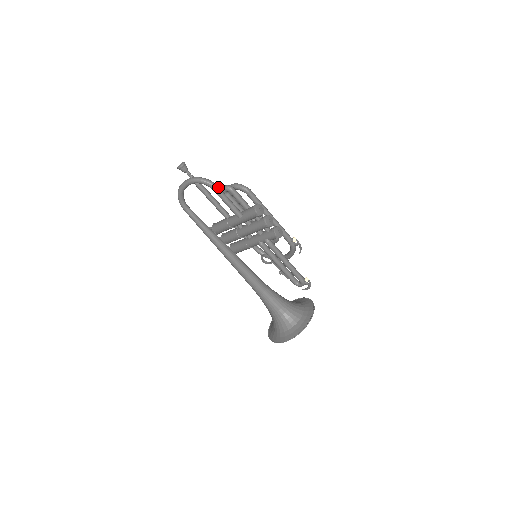
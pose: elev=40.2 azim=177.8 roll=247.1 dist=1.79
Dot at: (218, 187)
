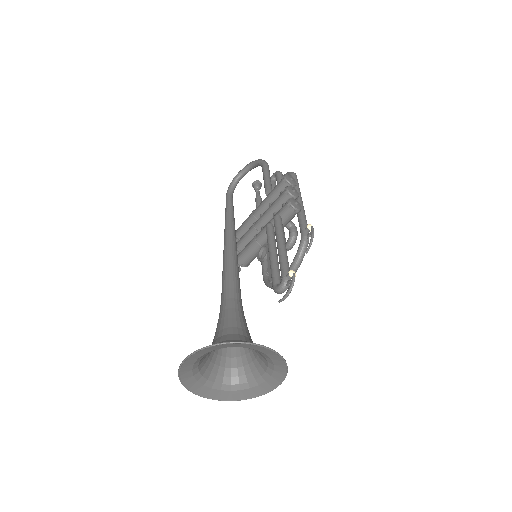
Dot at: (268, 165)
